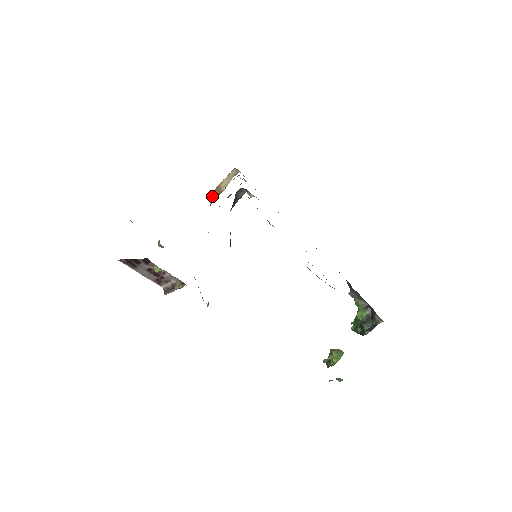
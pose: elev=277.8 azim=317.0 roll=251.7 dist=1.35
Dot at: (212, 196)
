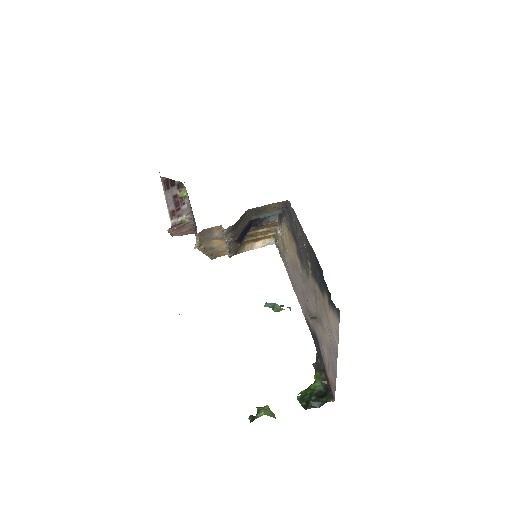
Dot at: (243, 247)
